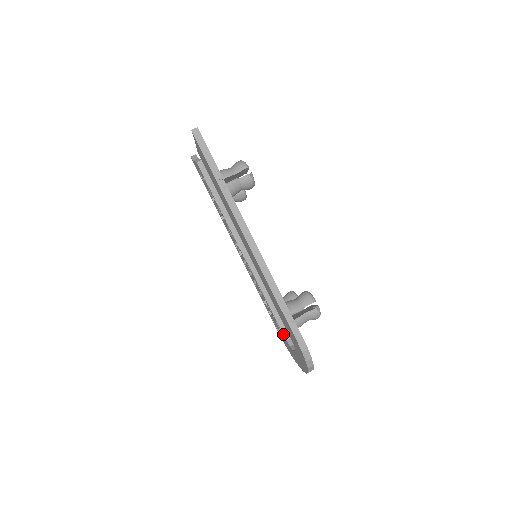
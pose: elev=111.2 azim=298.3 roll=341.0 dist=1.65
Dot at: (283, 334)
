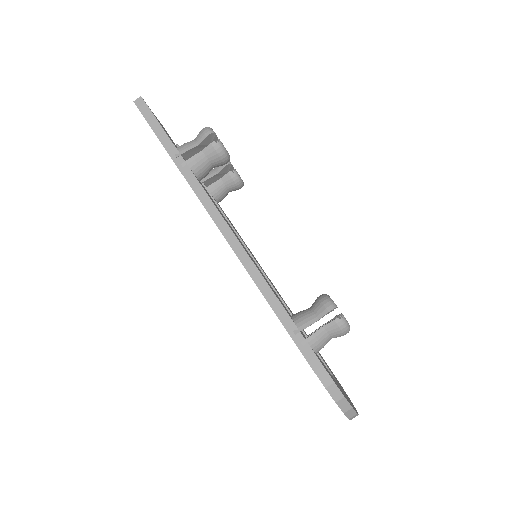
Dot at: occluded
